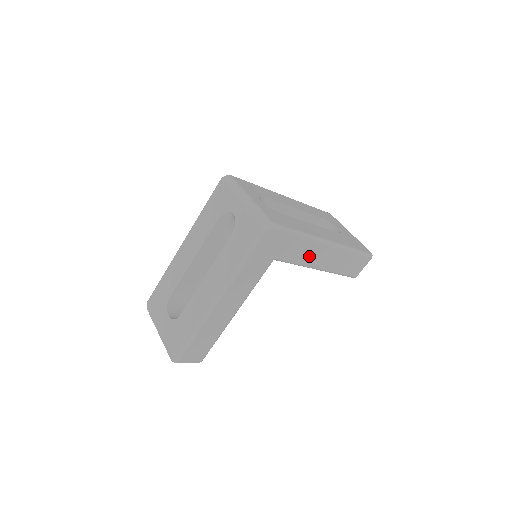
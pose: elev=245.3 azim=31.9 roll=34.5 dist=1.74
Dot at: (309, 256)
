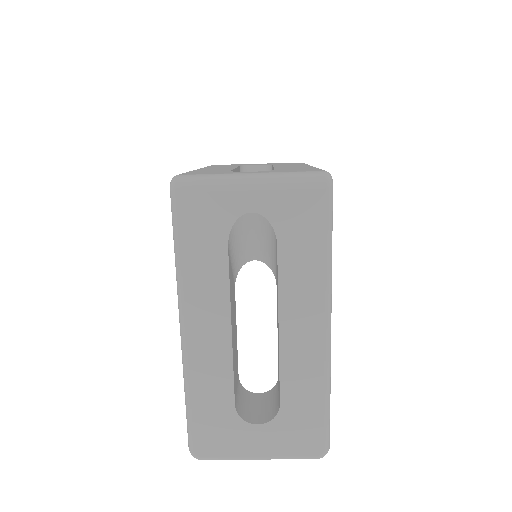
Dot at: occluded
